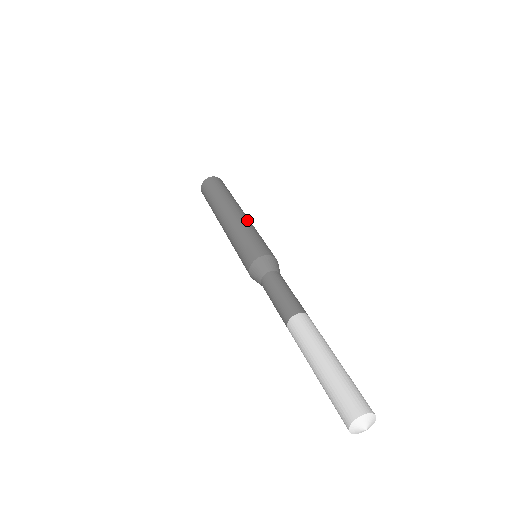
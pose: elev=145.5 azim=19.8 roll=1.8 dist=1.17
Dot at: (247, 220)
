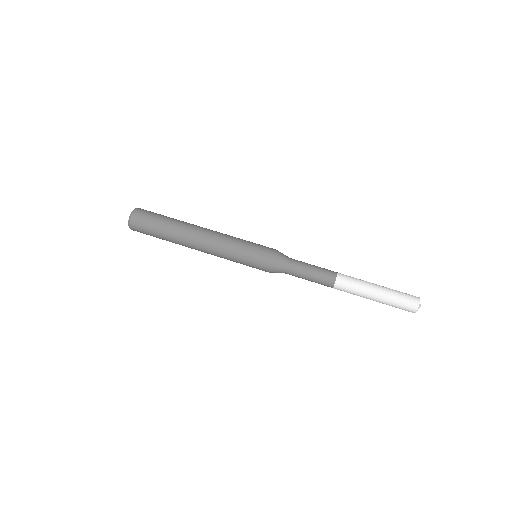
Dot at: (220, 235)
